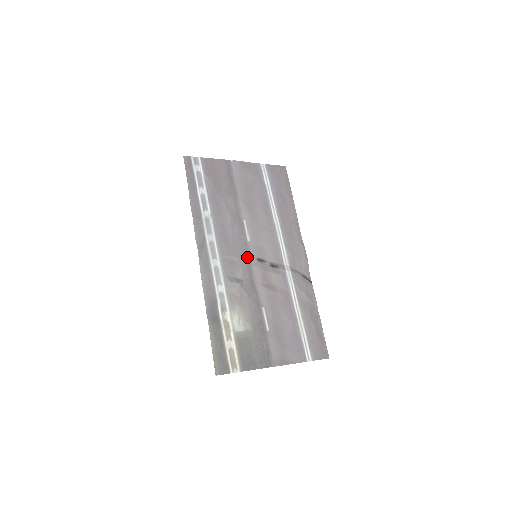
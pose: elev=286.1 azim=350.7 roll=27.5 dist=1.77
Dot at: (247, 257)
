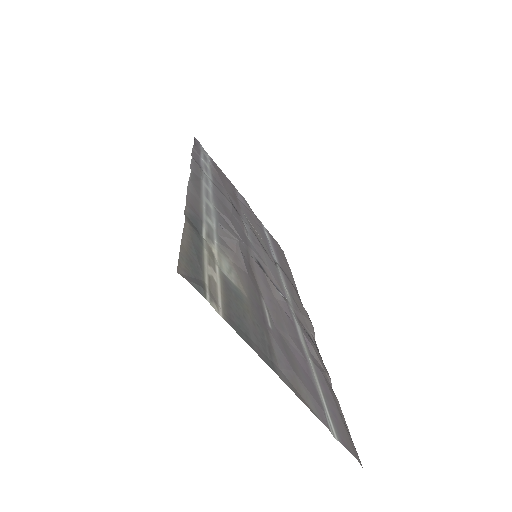
Dot at: (246, 244)
